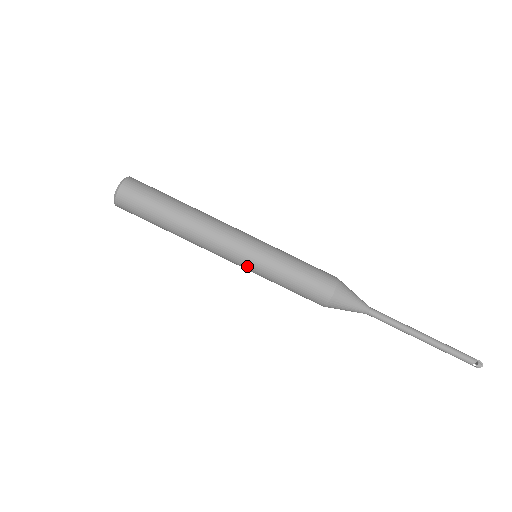
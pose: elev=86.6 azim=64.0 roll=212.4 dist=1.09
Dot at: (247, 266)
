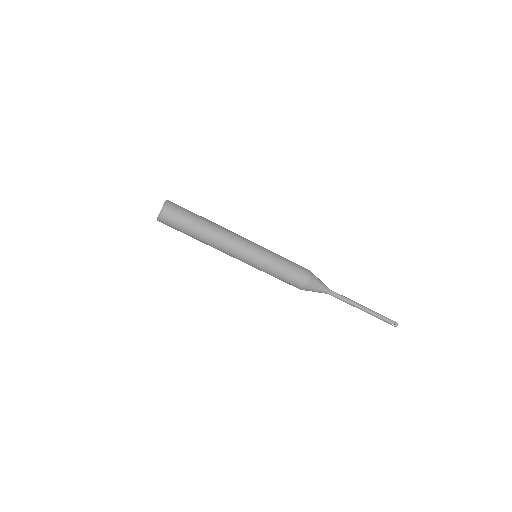
Dot at: (251, 264)
